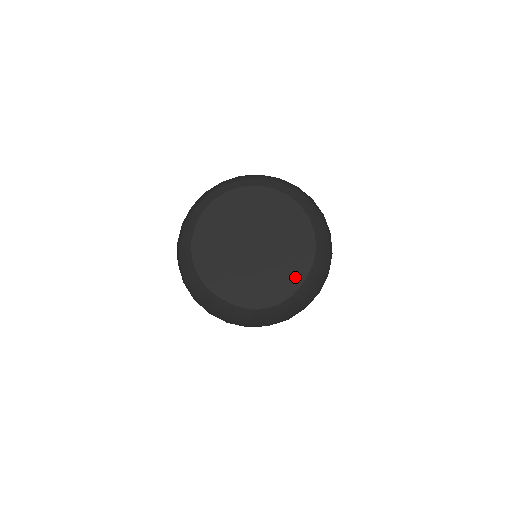
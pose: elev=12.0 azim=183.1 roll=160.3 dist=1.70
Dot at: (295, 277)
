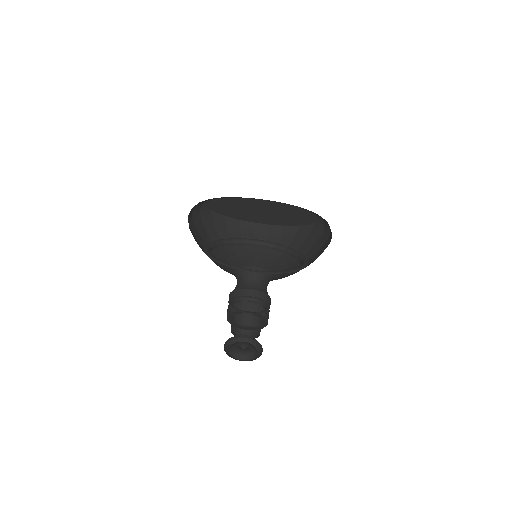
Dot at: (309, 216)
